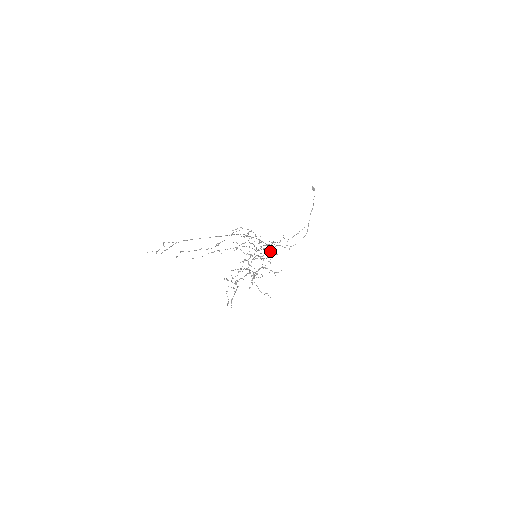
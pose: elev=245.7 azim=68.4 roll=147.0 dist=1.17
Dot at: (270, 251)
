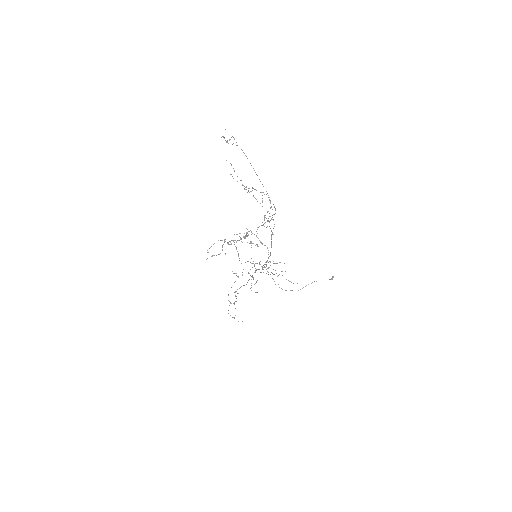
Dot at: occluded
